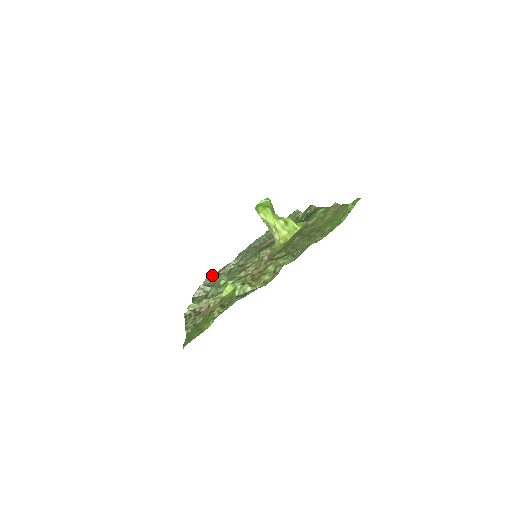
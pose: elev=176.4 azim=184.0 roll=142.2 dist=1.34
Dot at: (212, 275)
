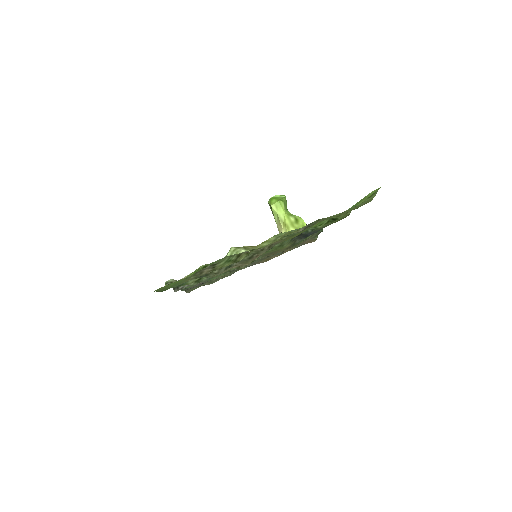
Dot at: occluded
